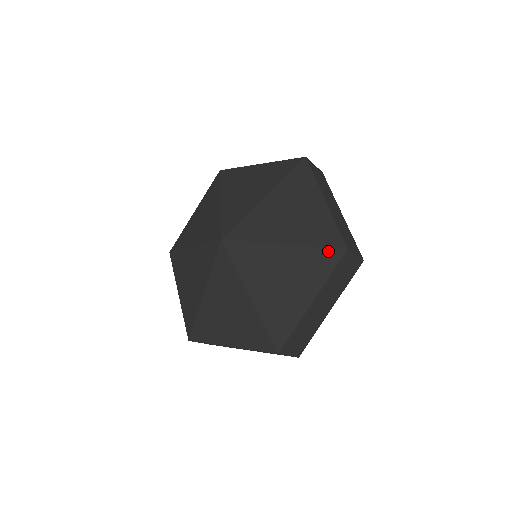
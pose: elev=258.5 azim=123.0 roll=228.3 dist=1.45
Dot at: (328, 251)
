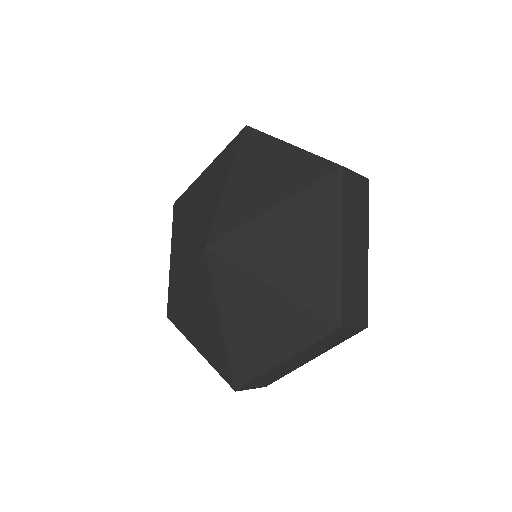
Dot at: (229, 371)
